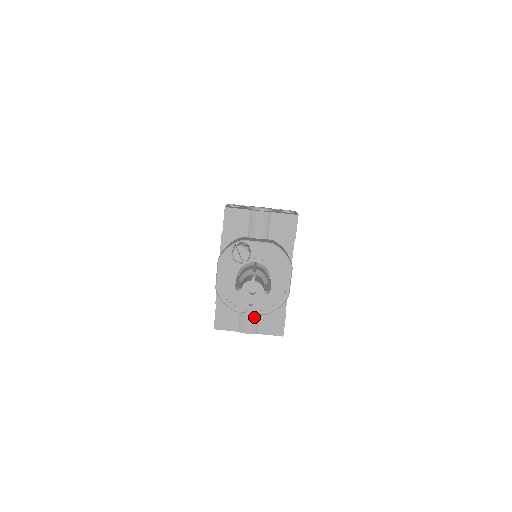
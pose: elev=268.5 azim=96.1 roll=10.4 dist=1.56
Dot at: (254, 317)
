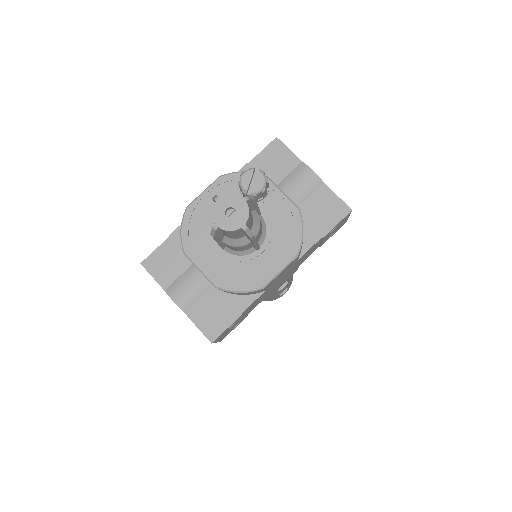
Dot at: (199, 287)
